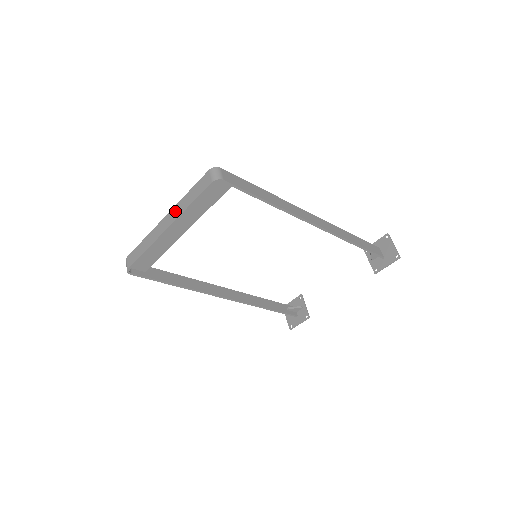
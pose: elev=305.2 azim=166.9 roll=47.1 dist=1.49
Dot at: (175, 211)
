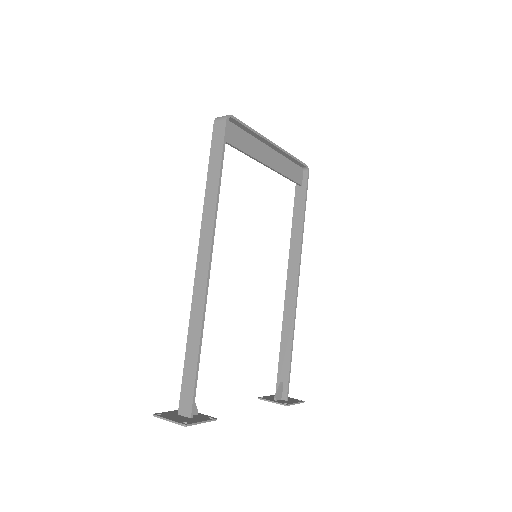
Dot at: occluded
